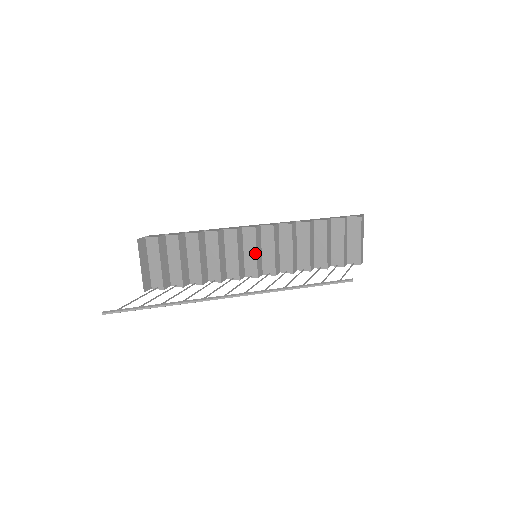
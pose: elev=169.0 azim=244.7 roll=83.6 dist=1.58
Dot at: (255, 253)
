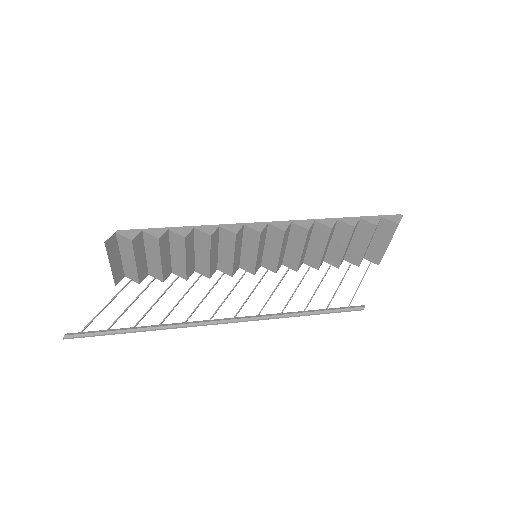
Dot at: (255, 254)
